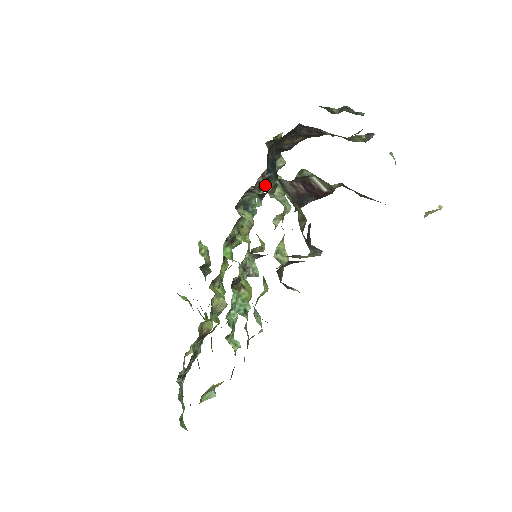
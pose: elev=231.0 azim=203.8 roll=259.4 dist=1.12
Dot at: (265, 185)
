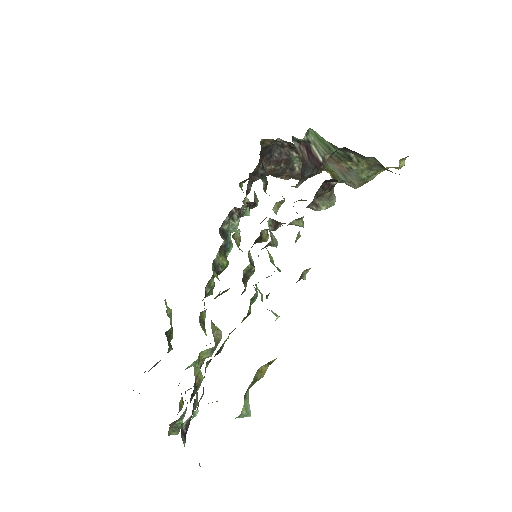
Dot at: (261, 179)
